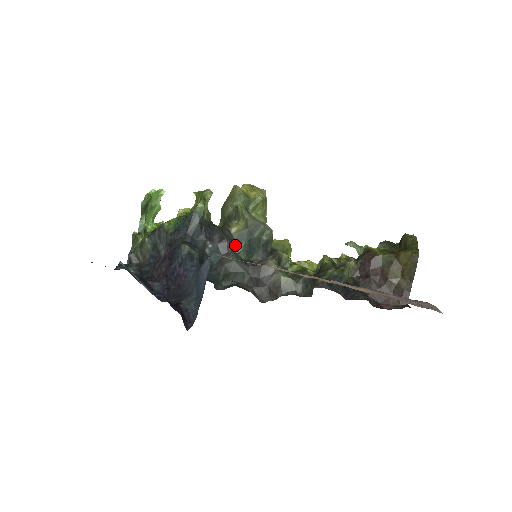
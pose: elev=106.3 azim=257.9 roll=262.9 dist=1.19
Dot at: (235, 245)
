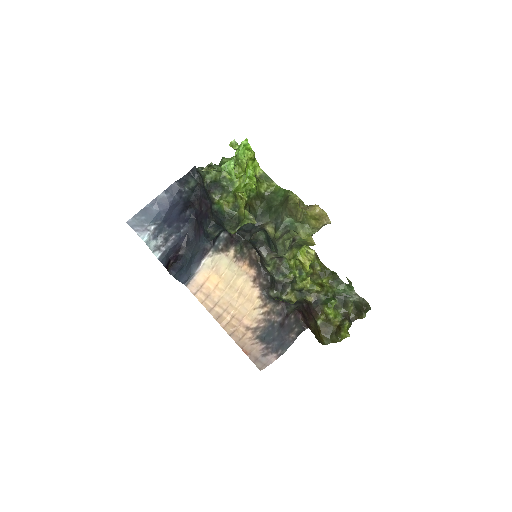
Dot at: (263, 229)
